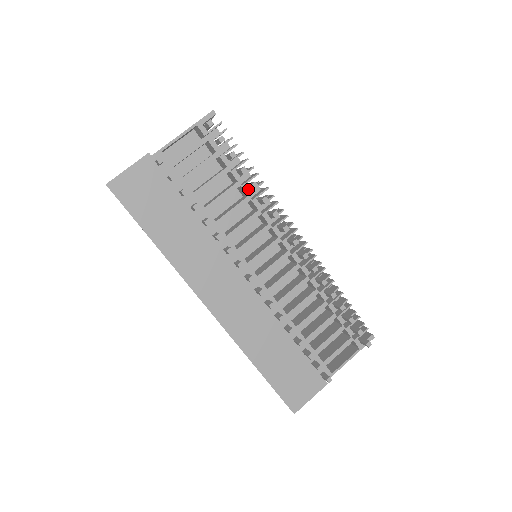
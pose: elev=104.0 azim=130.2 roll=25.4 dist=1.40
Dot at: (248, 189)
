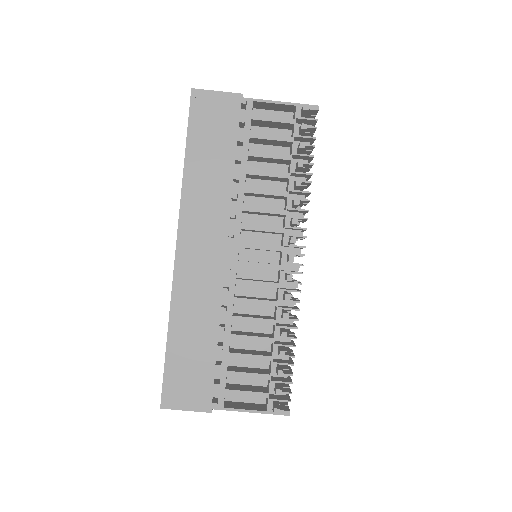
Dot at: (293, 186)
